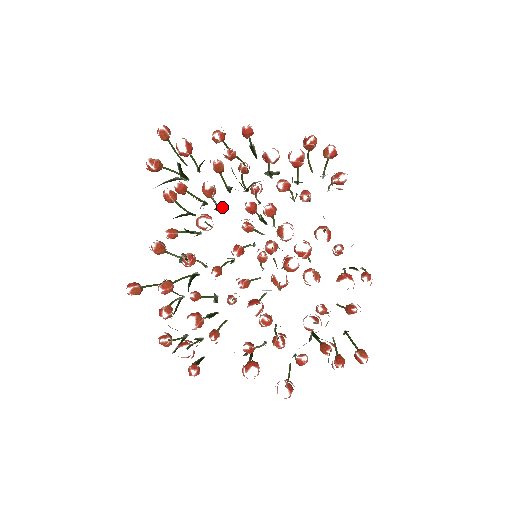
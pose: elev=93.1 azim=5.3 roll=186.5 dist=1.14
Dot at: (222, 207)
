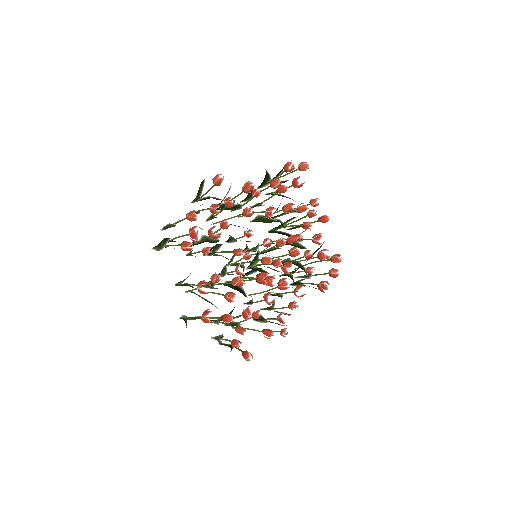
Dot at: (276, 220)
